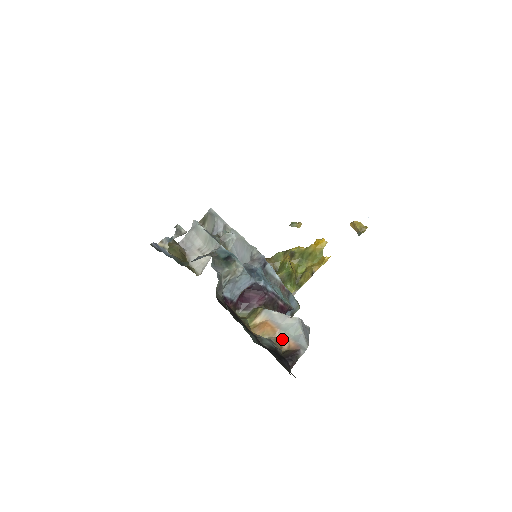
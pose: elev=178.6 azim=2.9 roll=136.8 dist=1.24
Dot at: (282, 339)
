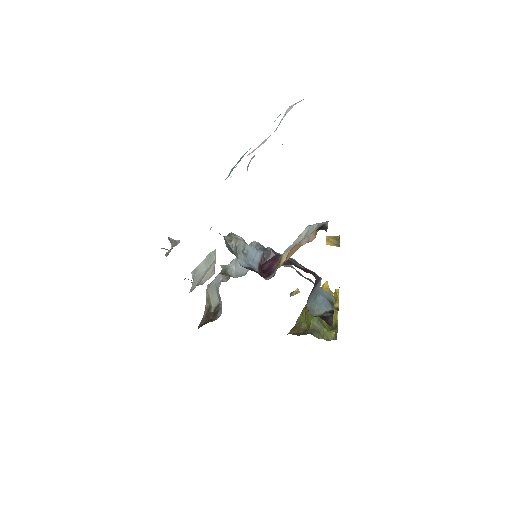
Dot at: (308, 240)
